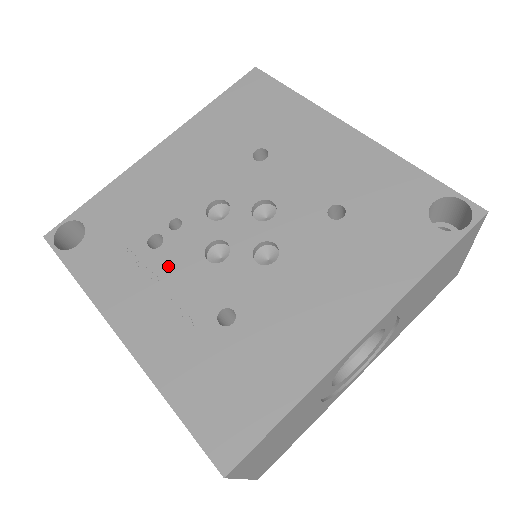
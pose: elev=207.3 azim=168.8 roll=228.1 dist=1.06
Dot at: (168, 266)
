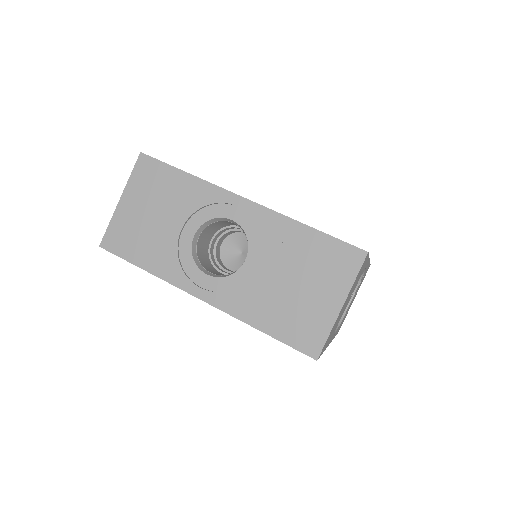
Dot at: occluded
